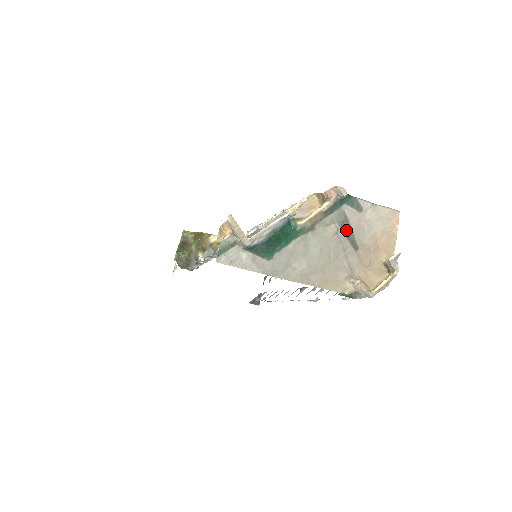
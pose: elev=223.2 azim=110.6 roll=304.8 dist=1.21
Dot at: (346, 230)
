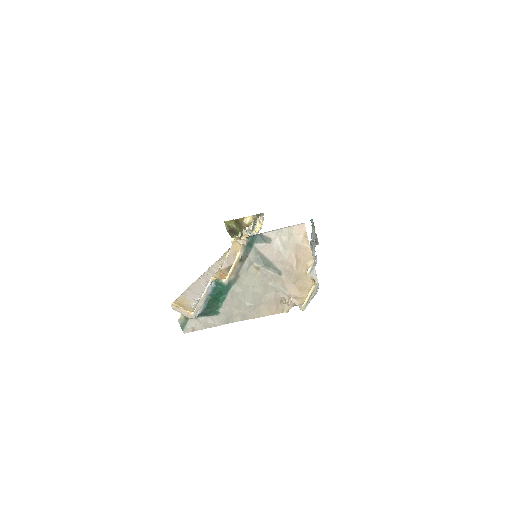
Dot at: (265, 264)
